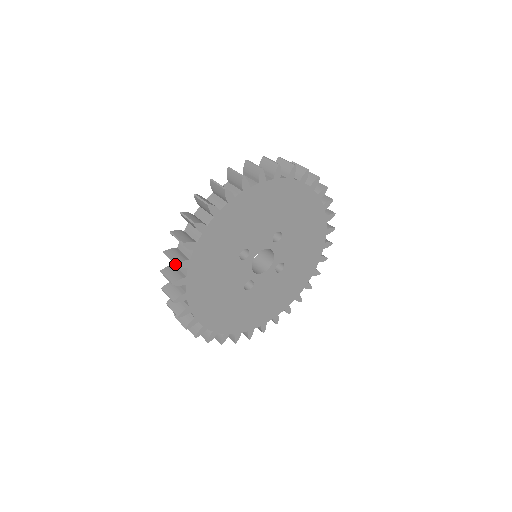
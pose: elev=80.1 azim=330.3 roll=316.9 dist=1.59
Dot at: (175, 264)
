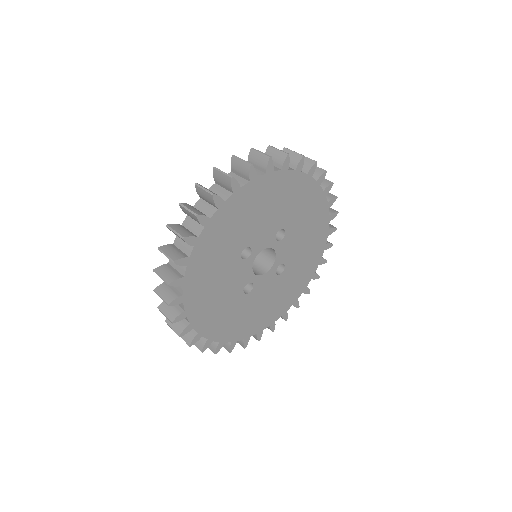
Dot at: (173, 261)
